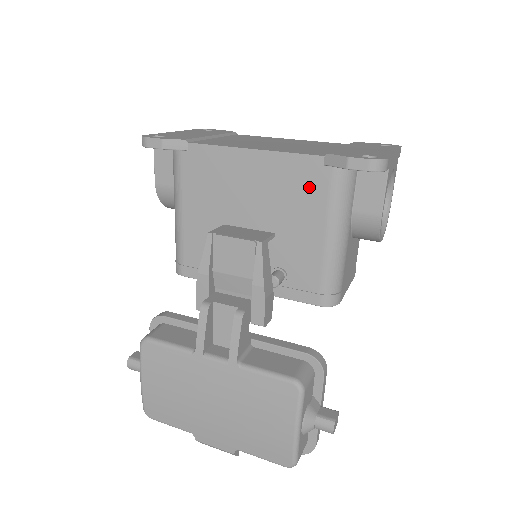
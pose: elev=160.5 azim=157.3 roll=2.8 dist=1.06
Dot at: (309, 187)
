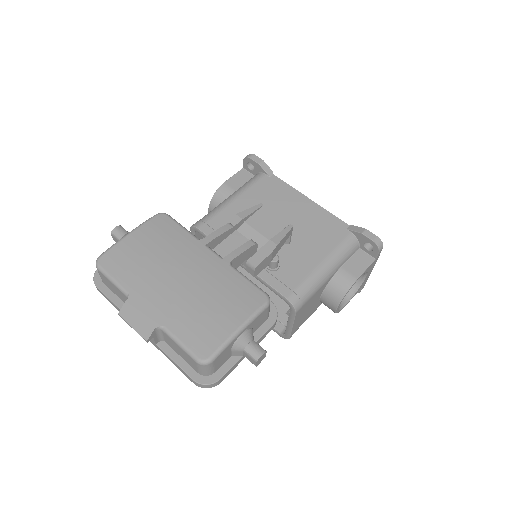
Dot at: (330, 233)
